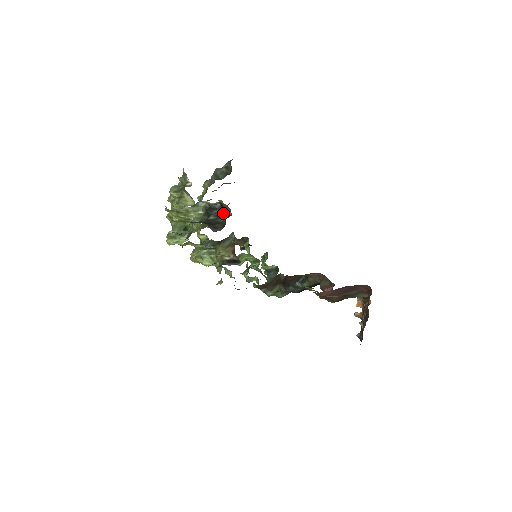
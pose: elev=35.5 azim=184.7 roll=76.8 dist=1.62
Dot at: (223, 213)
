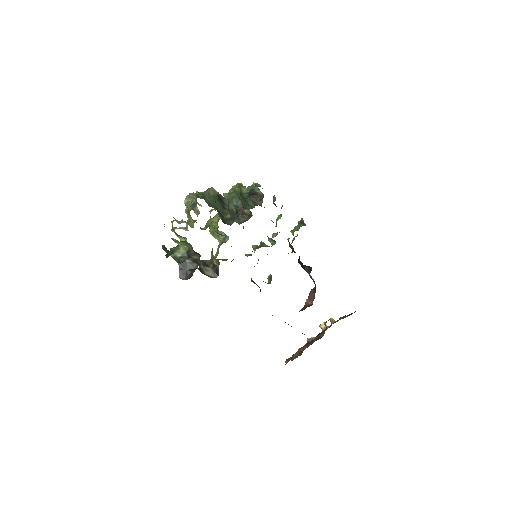
Dot at: (200, 262)
